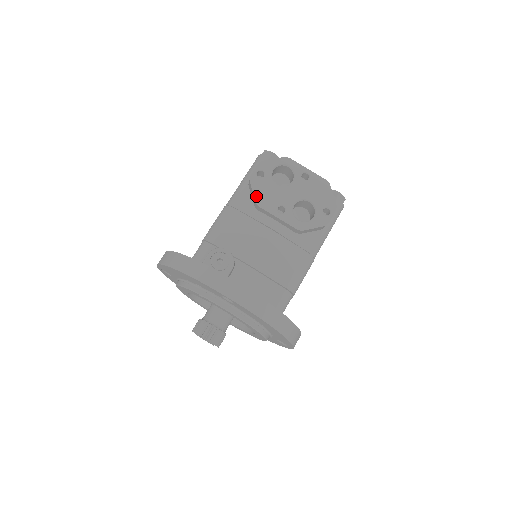
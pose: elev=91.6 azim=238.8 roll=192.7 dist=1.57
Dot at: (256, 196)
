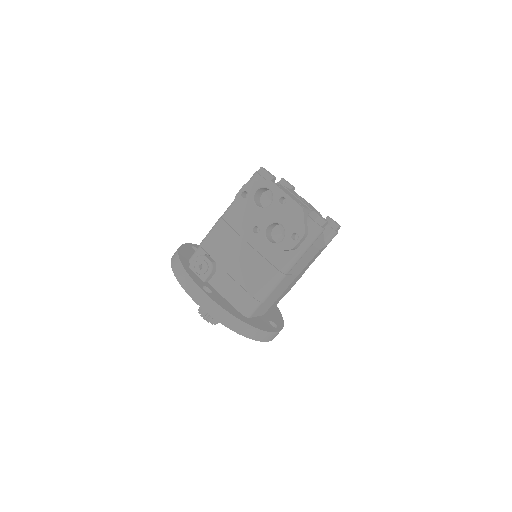
Dot at: (237, 215)
